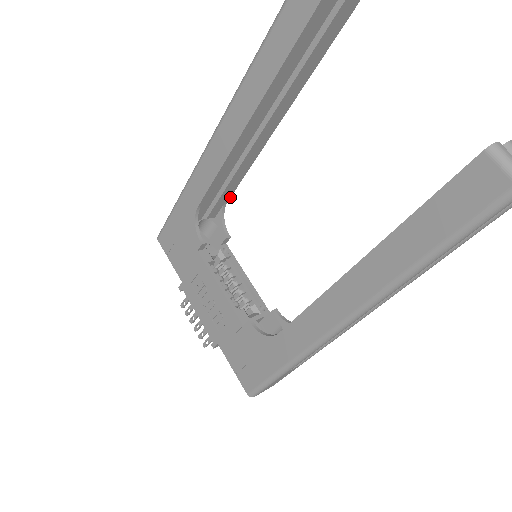
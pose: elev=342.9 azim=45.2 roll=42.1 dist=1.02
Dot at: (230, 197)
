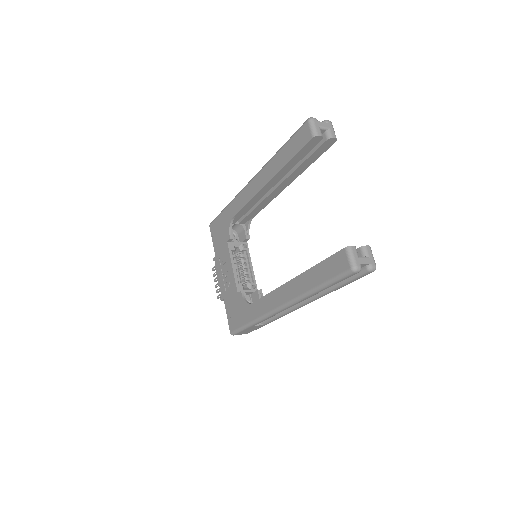
Dot at: (255, 215)
